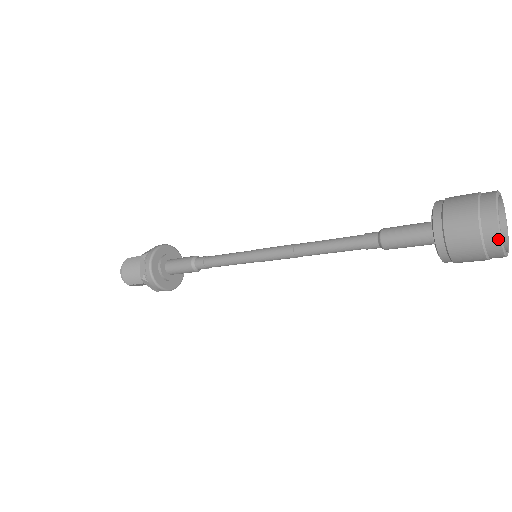
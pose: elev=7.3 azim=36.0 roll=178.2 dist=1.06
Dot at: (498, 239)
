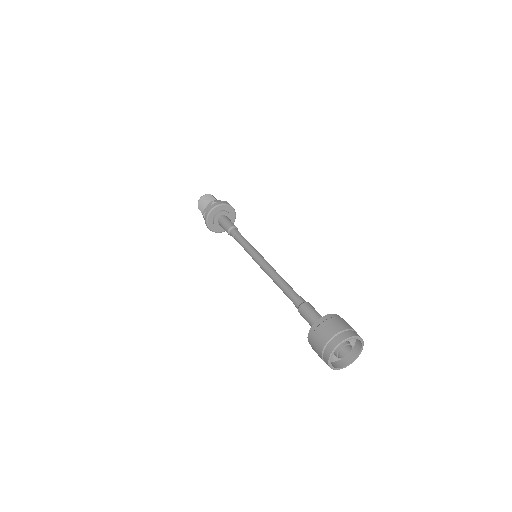
Dot at: (328, 357)
